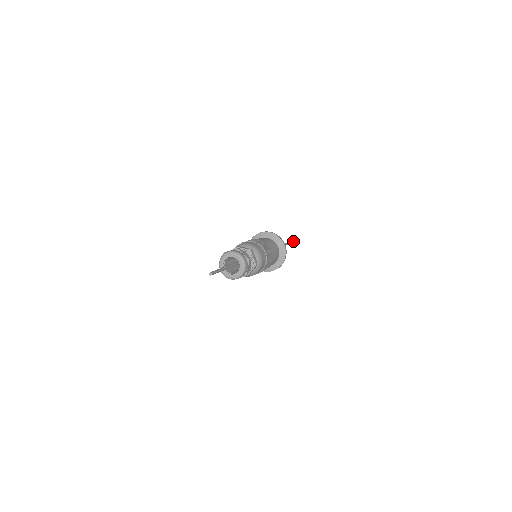
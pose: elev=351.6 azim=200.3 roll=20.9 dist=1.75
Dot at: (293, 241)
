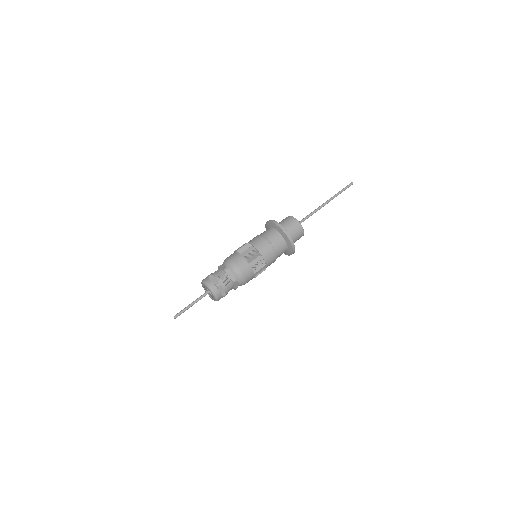
Dot at: (348, 187)
